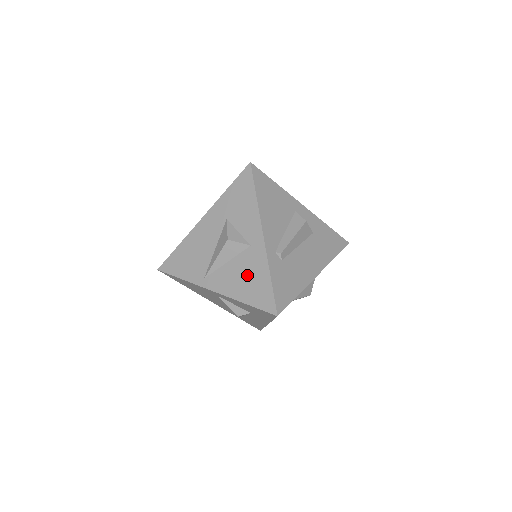
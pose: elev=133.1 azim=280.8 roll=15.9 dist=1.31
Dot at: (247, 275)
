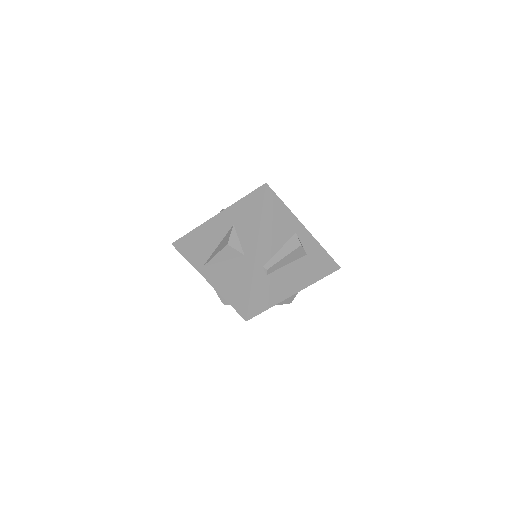
Dot at: (234, 278)
